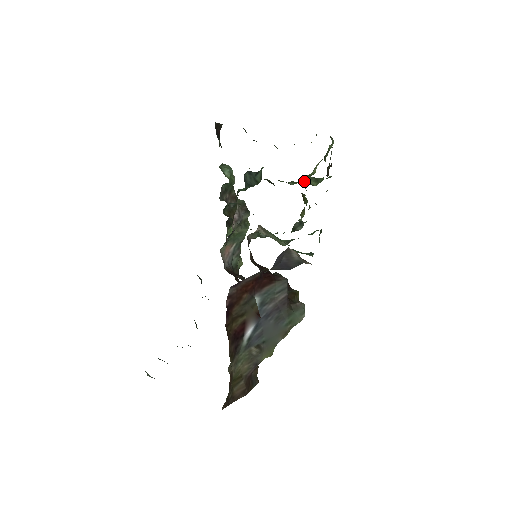
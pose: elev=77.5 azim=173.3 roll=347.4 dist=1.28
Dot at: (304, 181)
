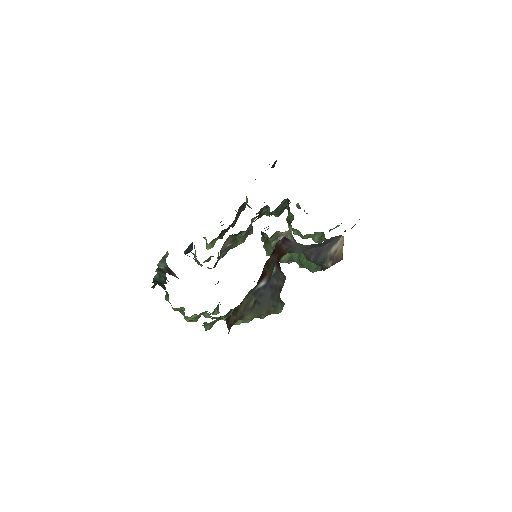
Dot at: (314, 233)
